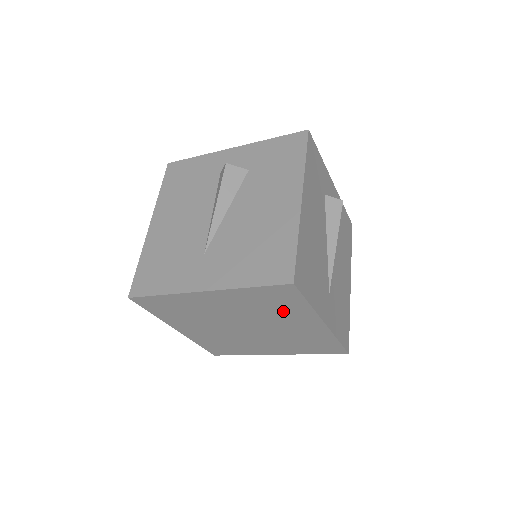
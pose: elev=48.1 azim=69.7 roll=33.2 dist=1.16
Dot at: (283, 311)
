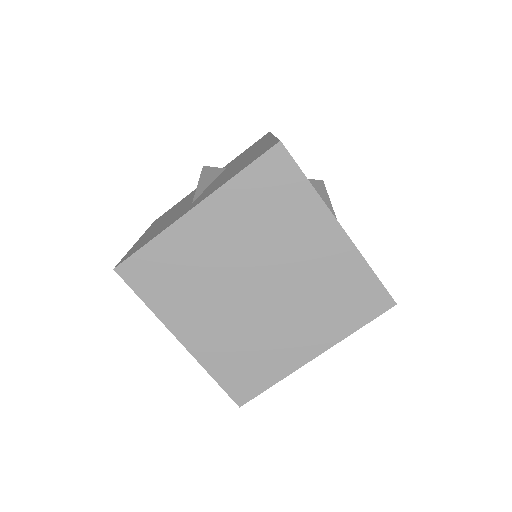
Dot at: (288, 216)
